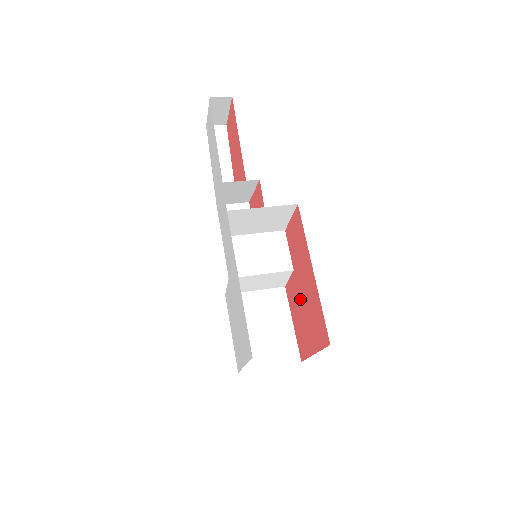
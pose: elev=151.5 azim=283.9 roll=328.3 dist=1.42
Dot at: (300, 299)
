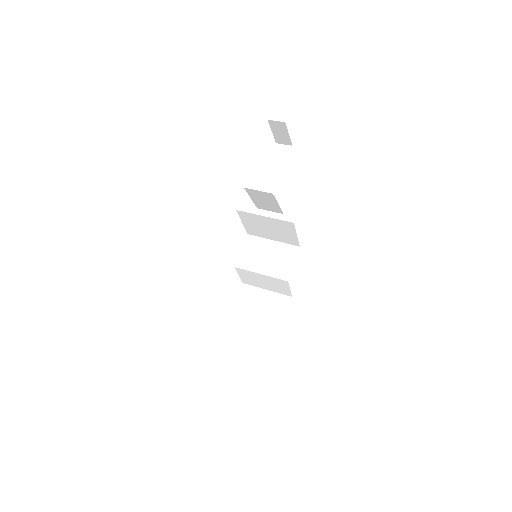
Dot at: occluded
